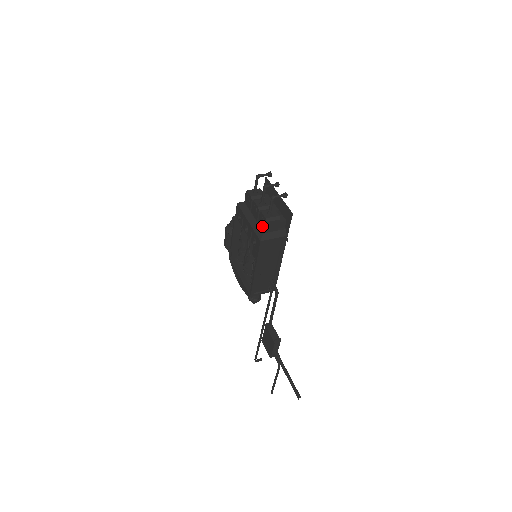
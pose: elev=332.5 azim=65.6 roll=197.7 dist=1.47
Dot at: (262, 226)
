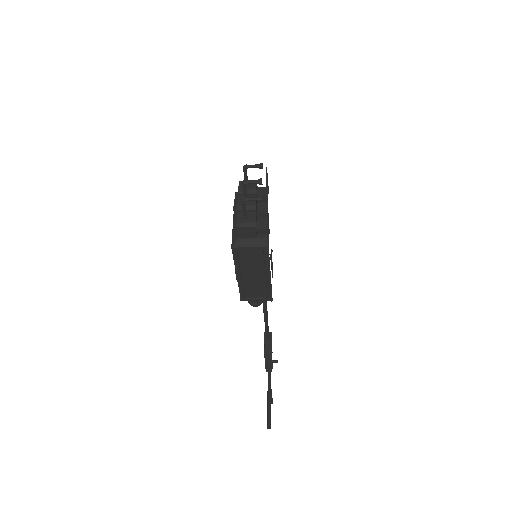
Dot at: occluded
